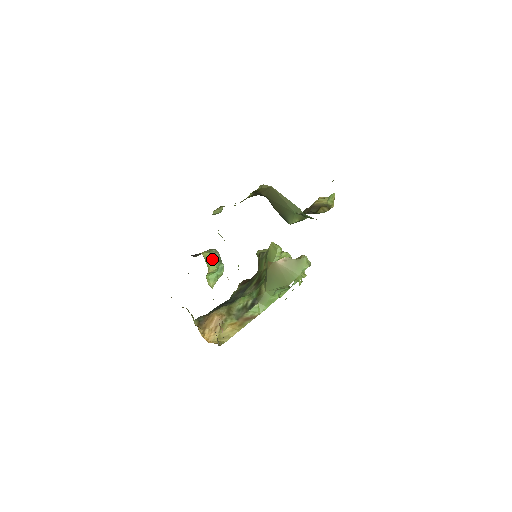
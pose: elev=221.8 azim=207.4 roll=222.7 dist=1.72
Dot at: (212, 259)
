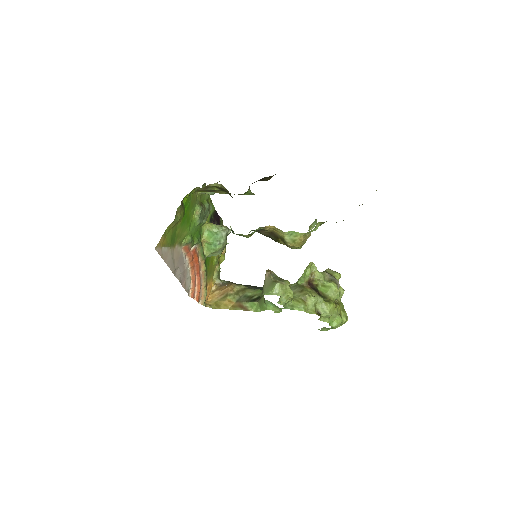
Dot at: (212, 232)
